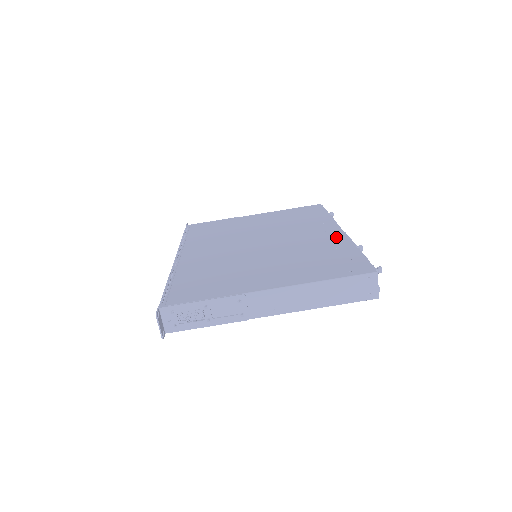
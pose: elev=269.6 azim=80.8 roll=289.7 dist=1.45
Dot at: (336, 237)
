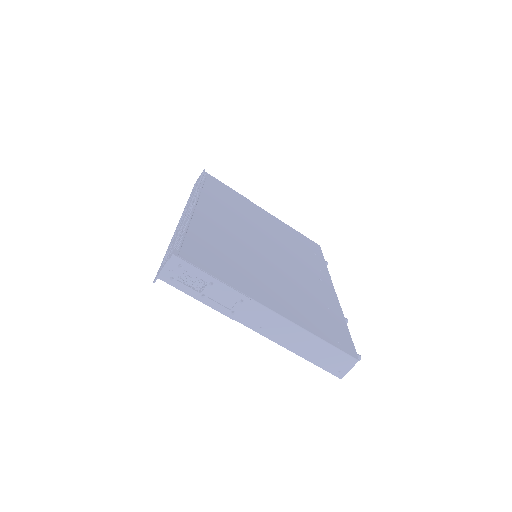
Dot at: (330, 294)
